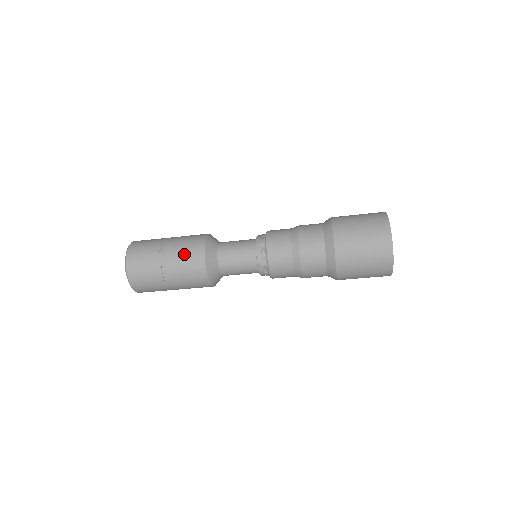
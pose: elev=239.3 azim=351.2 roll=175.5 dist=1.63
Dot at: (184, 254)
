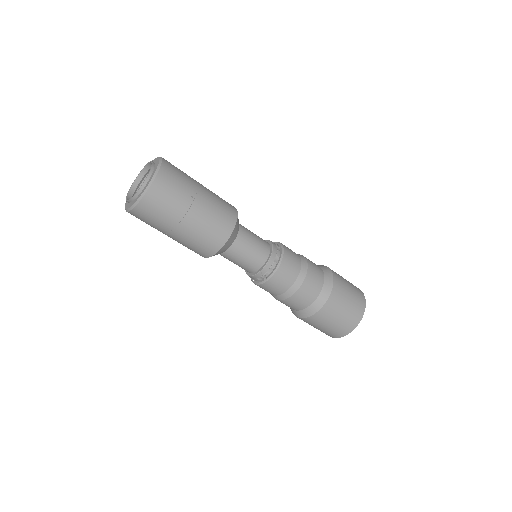
Dot at: (215, 219)
